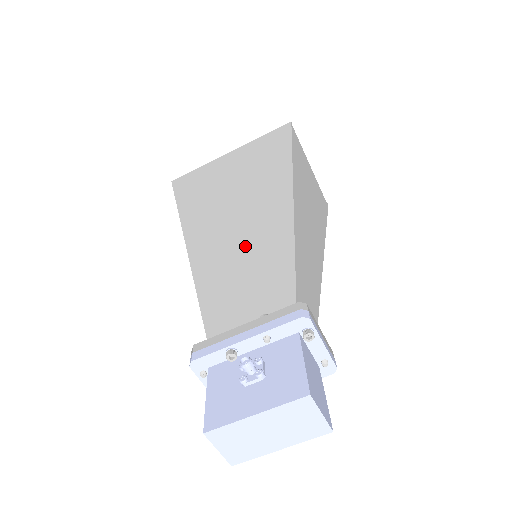
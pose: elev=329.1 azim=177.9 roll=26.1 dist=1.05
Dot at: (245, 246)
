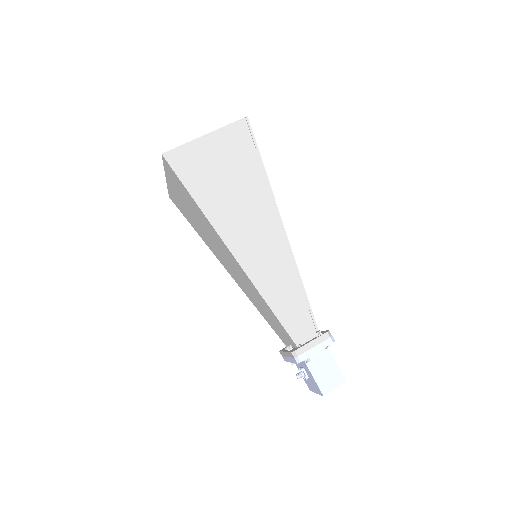
Dot at: (248, 288)
